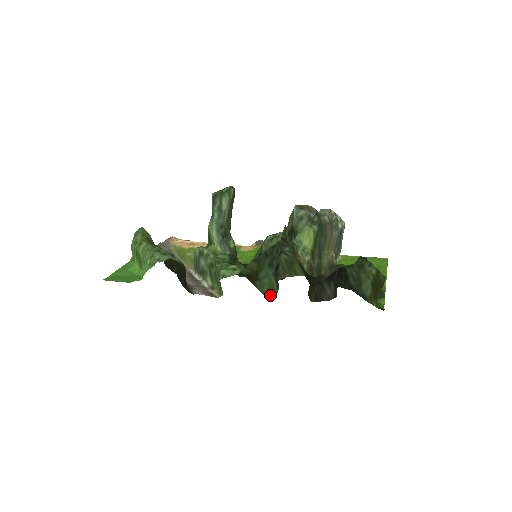
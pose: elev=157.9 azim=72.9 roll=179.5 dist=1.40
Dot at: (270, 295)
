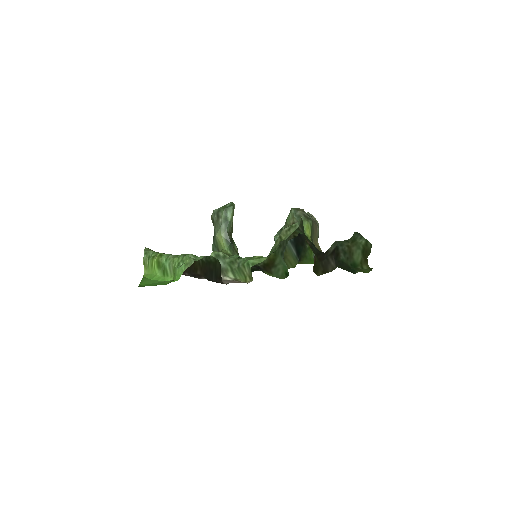
Dot at: (284, 278)
